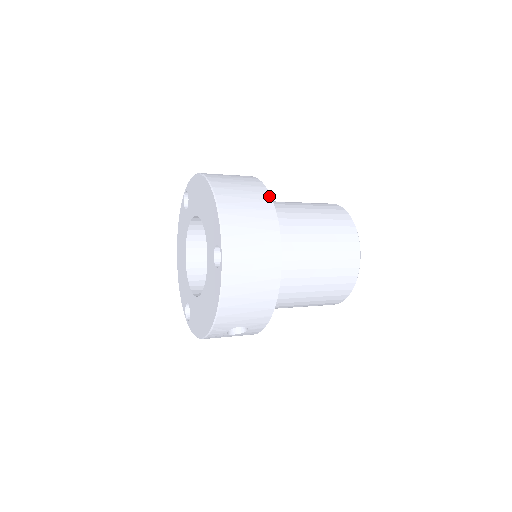
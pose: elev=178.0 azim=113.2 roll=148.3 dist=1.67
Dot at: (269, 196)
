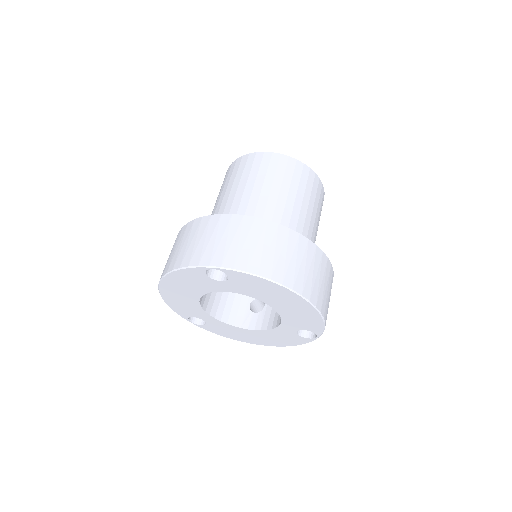
Dot at: (329, 261)
